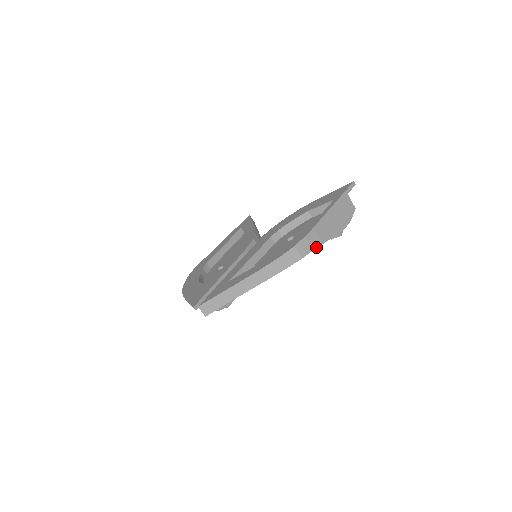
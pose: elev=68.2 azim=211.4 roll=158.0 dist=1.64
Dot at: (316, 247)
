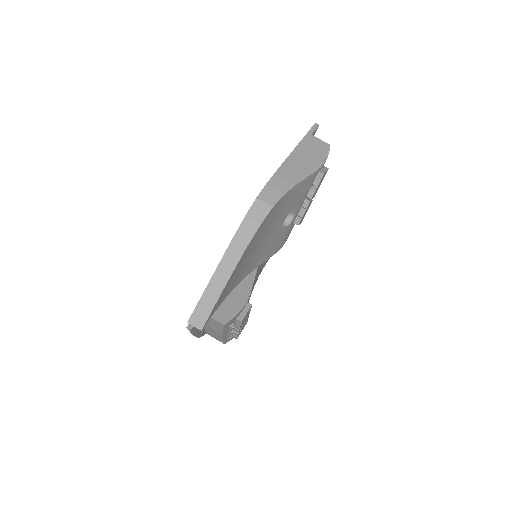
Dot at: (287, 191)
